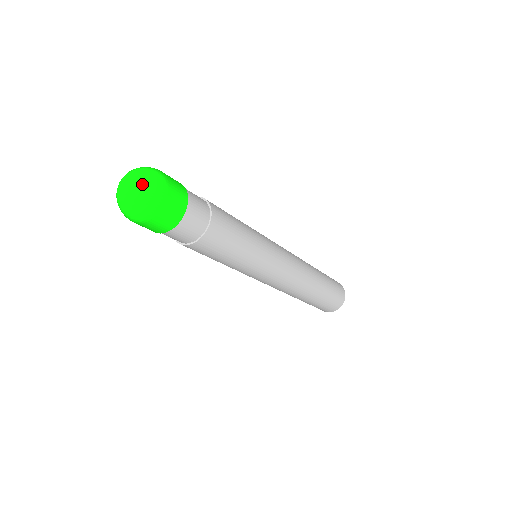
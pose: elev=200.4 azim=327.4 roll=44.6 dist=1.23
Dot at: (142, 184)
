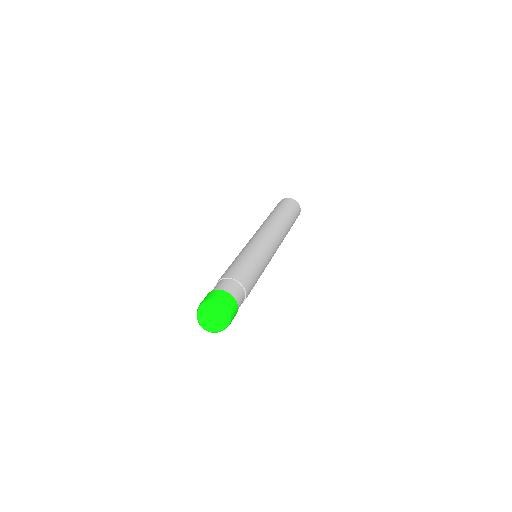
Dot at: (219, 327)
